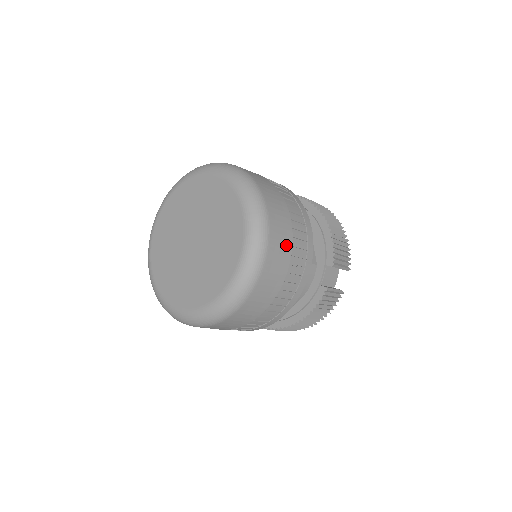
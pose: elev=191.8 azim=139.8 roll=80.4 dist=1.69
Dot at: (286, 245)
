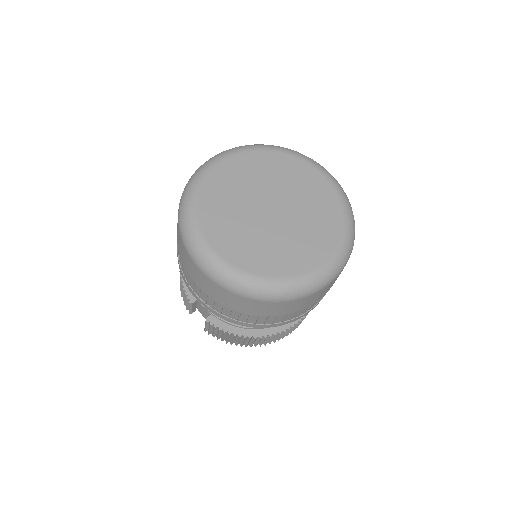
Dot at: occluded
